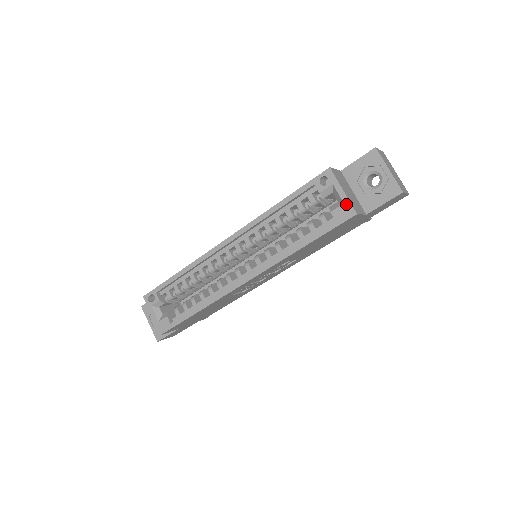
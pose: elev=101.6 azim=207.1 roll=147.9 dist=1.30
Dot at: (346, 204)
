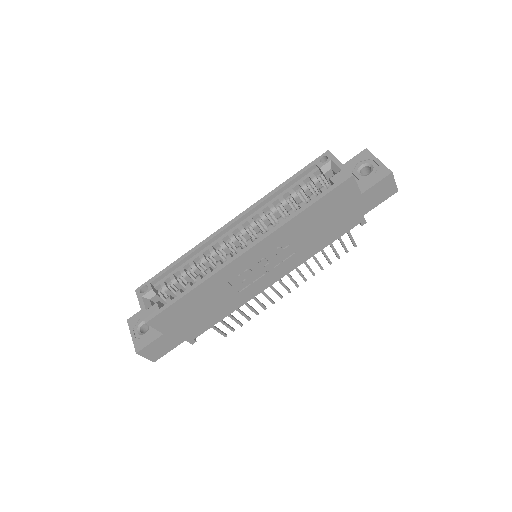
Dot at: (343, 170)
